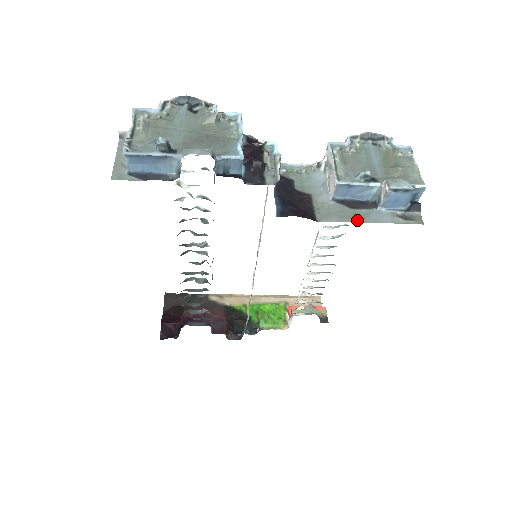
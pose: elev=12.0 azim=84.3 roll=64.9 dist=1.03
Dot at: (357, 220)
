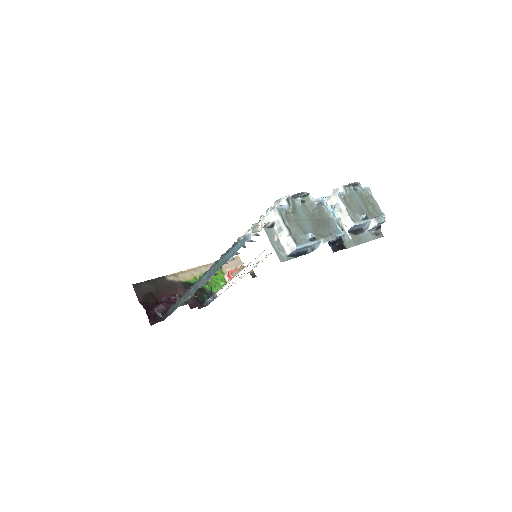
Dot at: (361, 242)
